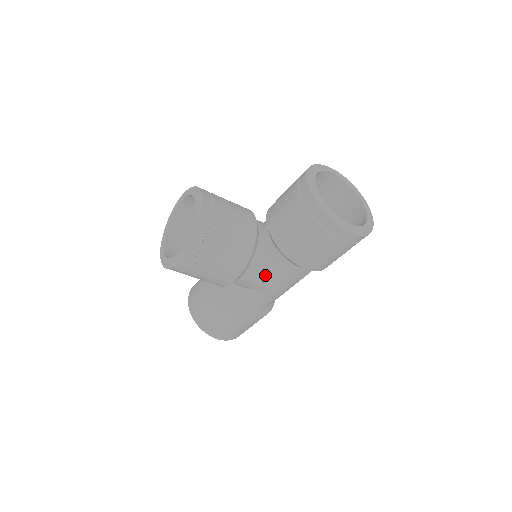
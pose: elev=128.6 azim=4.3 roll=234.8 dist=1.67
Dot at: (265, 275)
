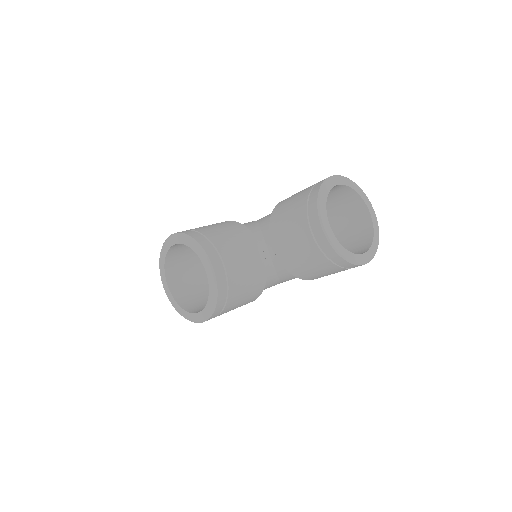
Dot at: (274, 284)
